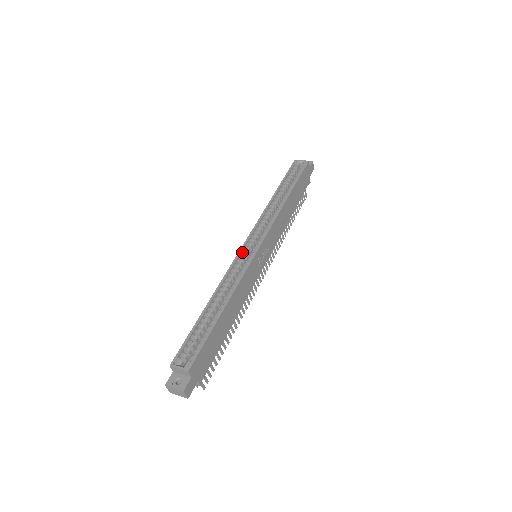
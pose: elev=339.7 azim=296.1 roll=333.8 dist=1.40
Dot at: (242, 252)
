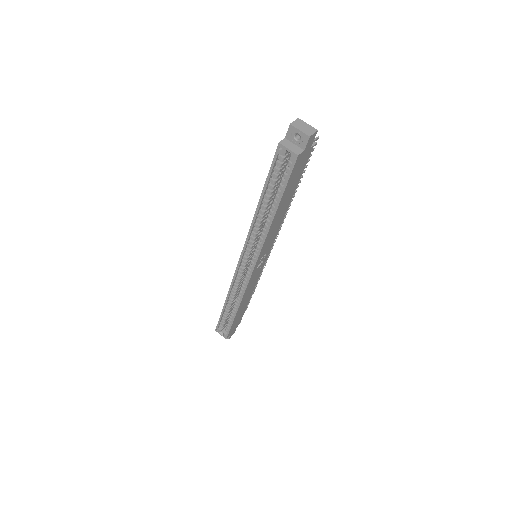
Dot at: (239, 268)
